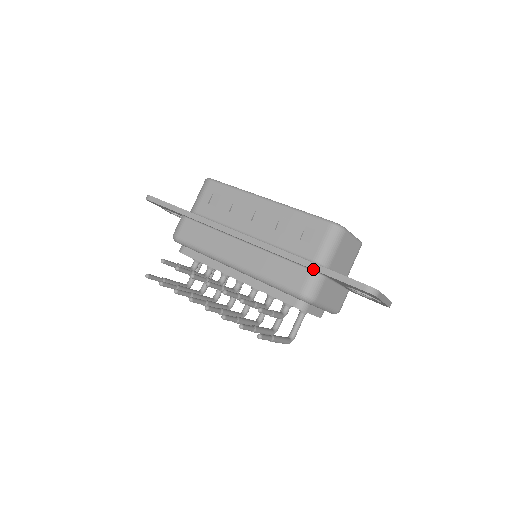
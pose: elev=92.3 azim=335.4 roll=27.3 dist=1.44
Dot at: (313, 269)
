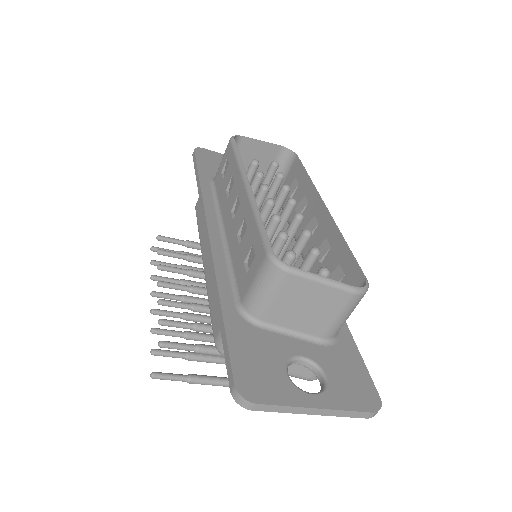
Dot at: (218, 318)
